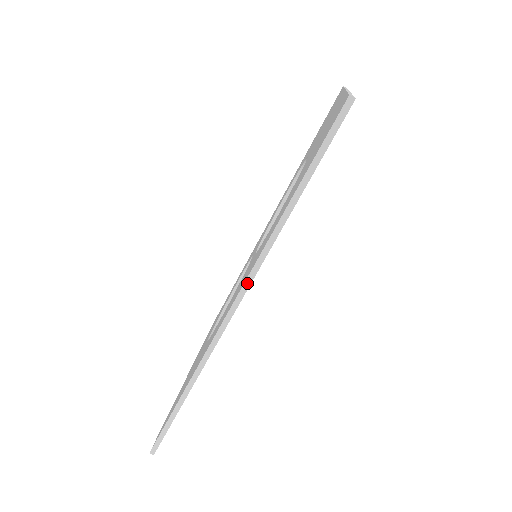
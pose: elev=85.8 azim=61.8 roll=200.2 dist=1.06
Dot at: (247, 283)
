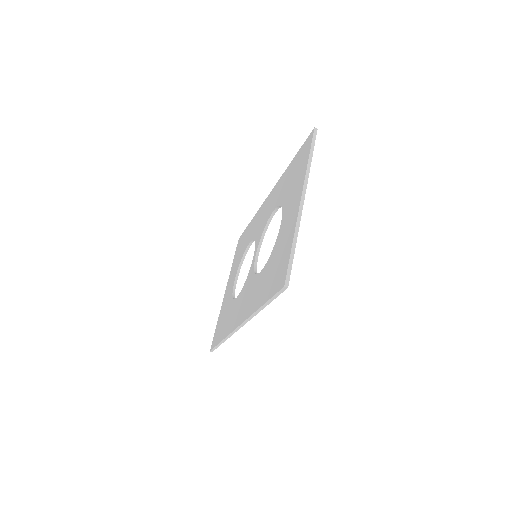
Dot at: (245, 322)
